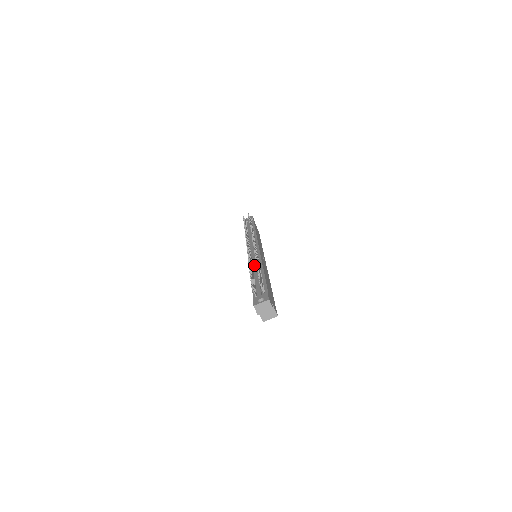
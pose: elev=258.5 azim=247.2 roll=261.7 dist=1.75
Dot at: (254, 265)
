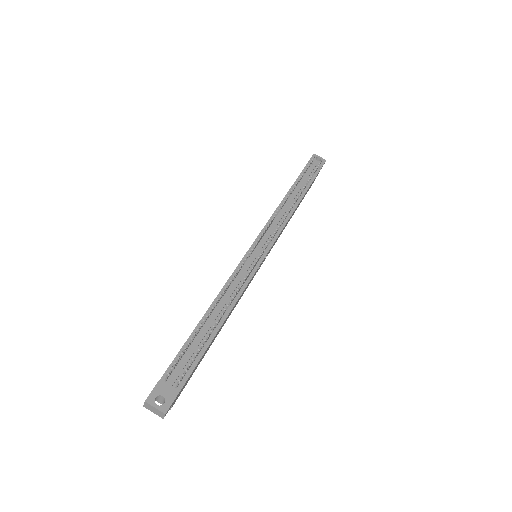
Dot at: (226, 296)
